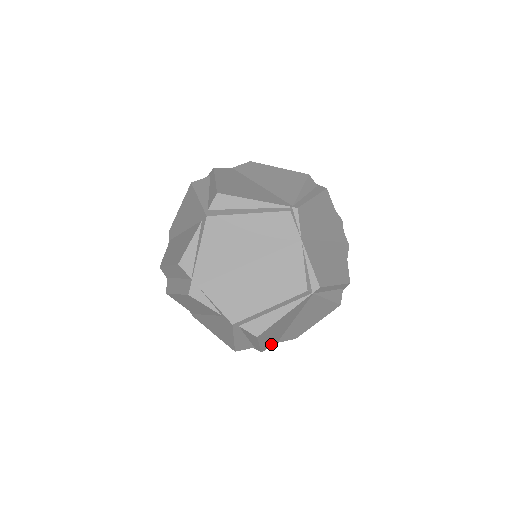
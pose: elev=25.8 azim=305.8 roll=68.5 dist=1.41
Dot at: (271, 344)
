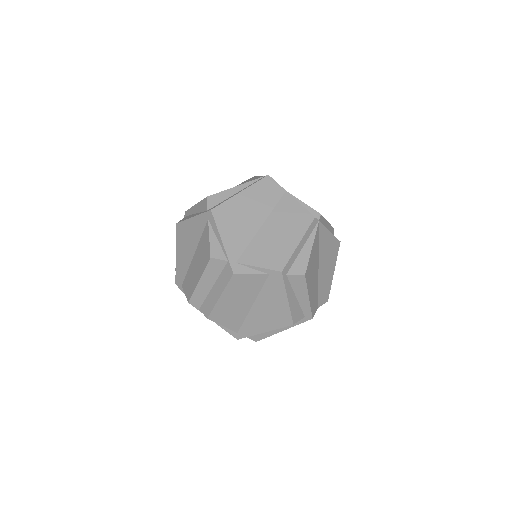
Dot at: (315, 307)
